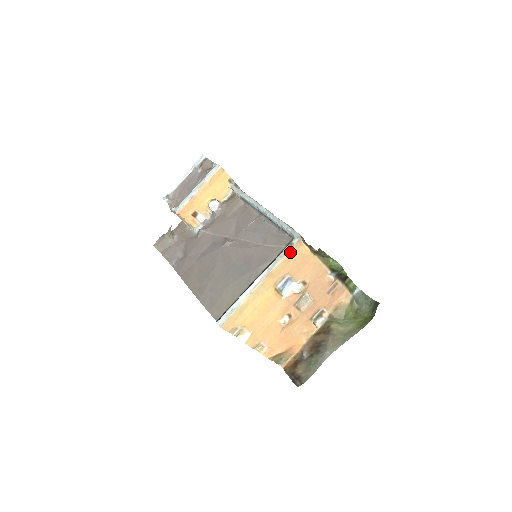
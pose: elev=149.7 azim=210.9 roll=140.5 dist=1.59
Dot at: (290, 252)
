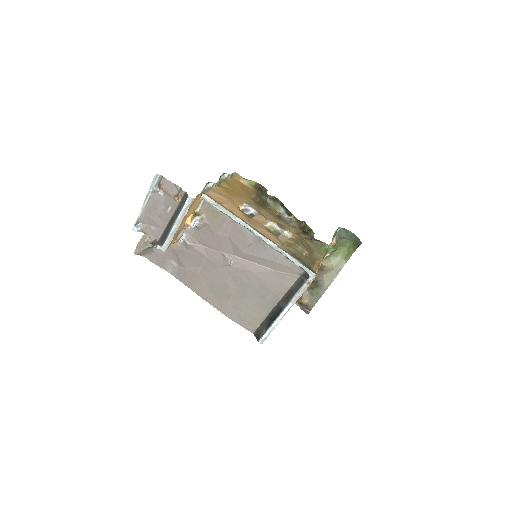
Dot at: occluded
